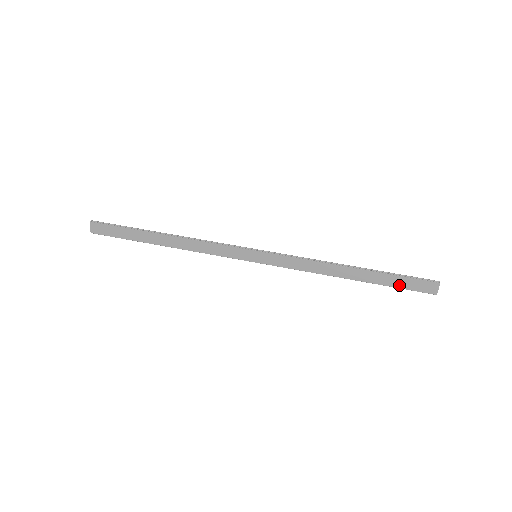
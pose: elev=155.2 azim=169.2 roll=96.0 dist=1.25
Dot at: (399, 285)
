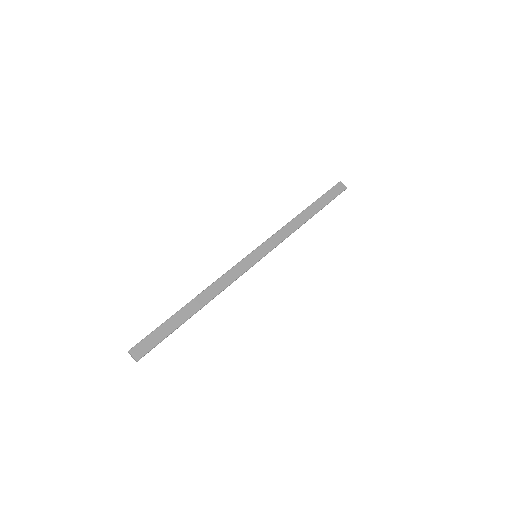
Dot at: (330, 199)
